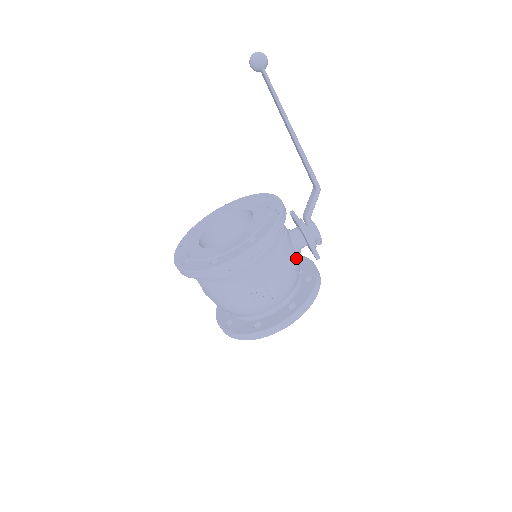
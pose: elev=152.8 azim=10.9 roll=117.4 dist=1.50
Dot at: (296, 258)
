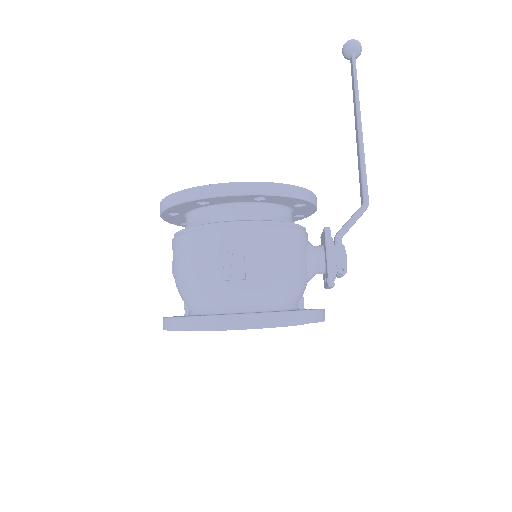
Dot at: (302, 264)
